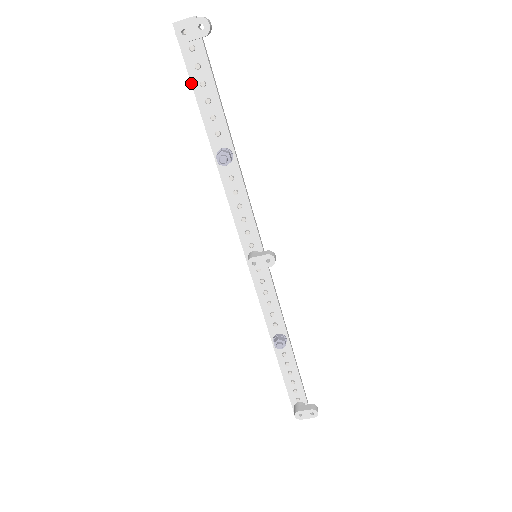
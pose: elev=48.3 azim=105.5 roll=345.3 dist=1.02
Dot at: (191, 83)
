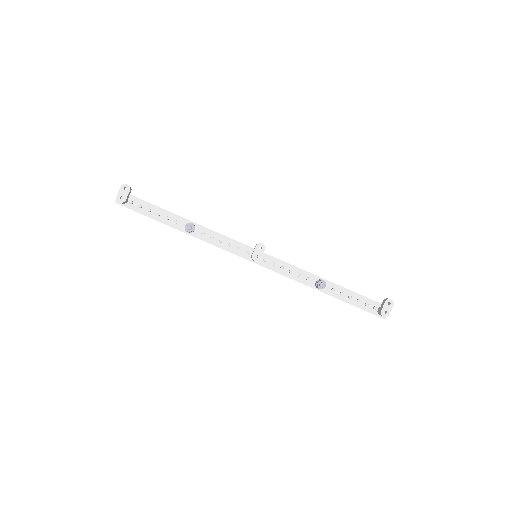
Dot at: occluded
